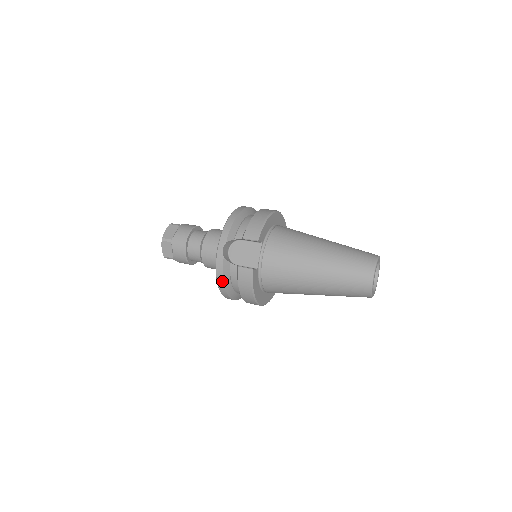
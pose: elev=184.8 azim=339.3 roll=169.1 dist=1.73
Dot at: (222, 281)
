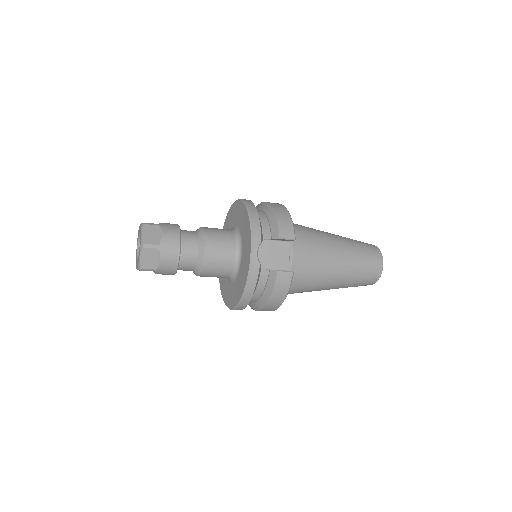
Dot at: (253, 290)
